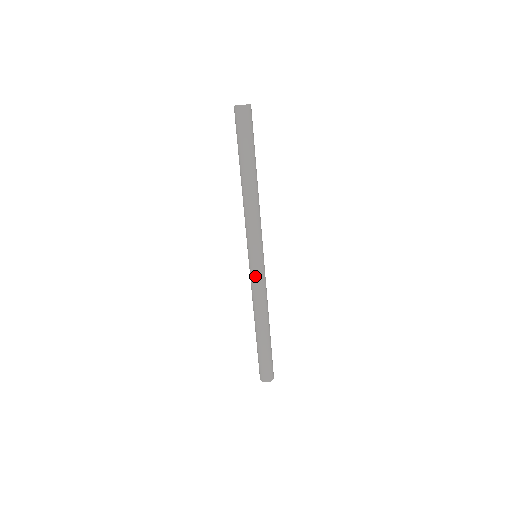
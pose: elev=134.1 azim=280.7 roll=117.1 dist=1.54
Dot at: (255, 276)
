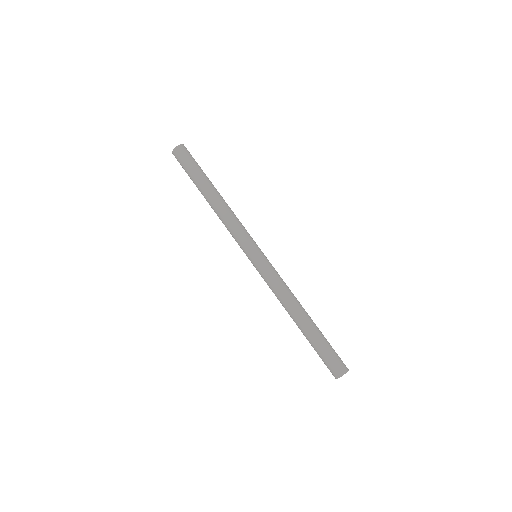
Dot at: (267, 269)
